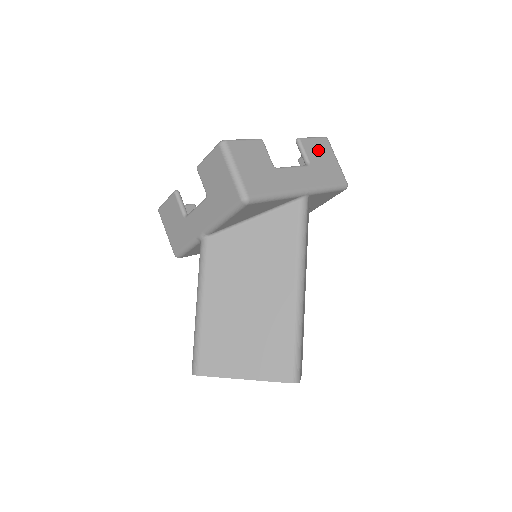
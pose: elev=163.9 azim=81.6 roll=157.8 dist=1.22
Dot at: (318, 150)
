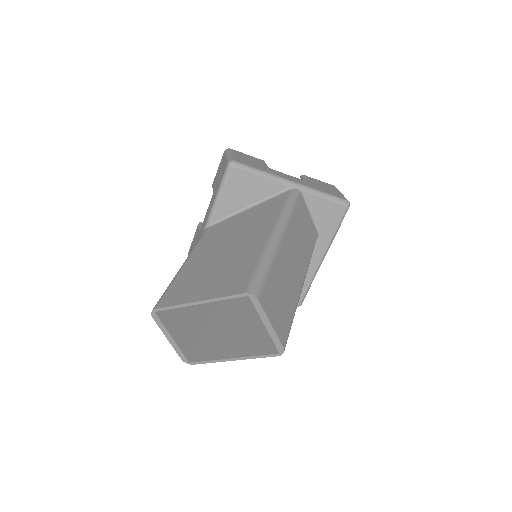
Dot at: (321, 183)
